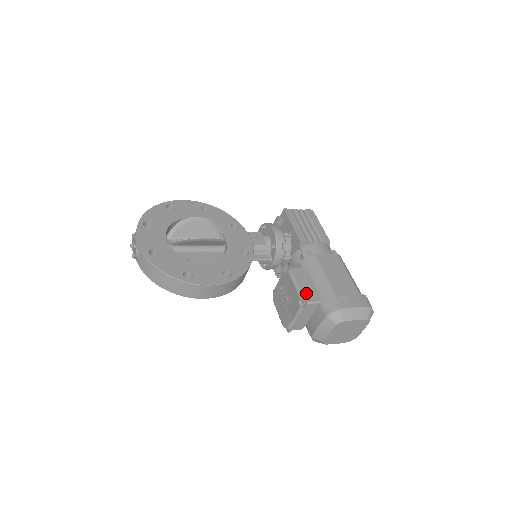
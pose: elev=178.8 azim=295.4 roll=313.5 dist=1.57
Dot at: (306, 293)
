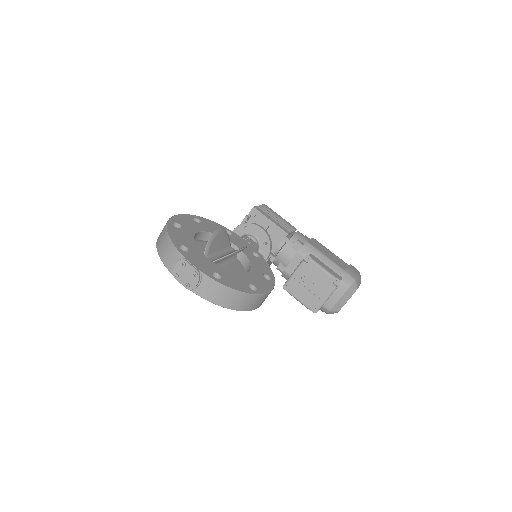
Dot at: (332, 274)
